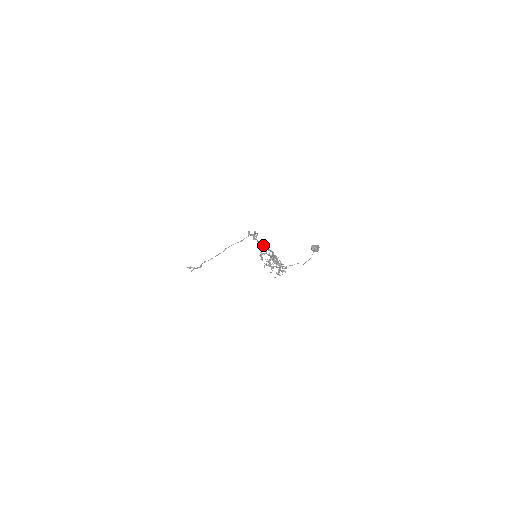
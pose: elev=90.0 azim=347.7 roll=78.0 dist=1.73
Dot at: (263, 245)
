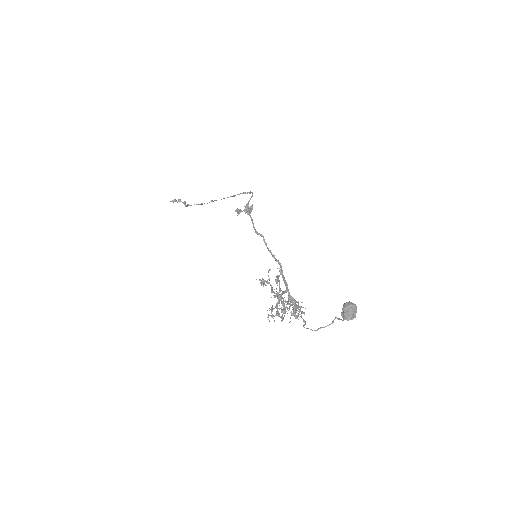
Dot at: occluded
